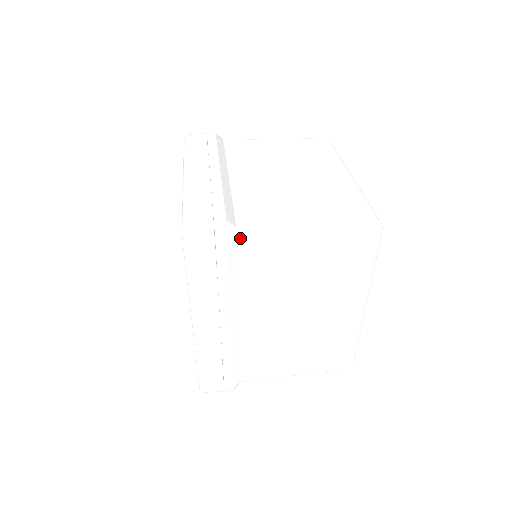
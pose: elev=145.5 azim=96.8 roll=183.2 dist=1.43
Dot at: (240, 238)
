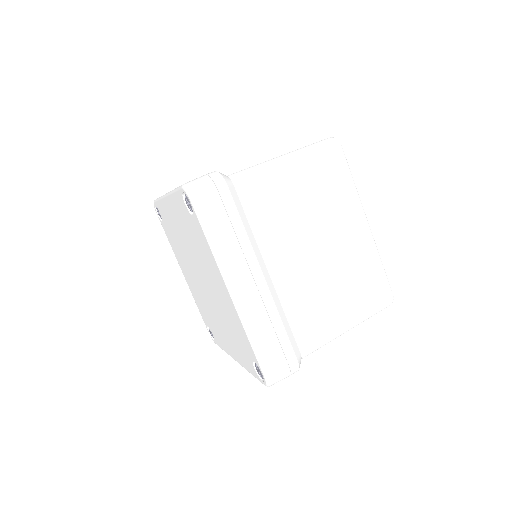
Dot at: occluded
